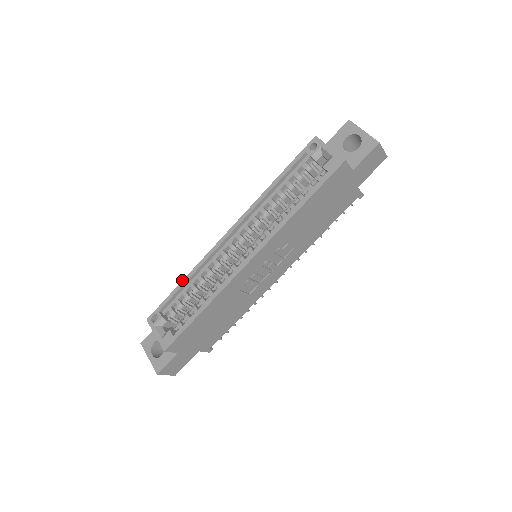
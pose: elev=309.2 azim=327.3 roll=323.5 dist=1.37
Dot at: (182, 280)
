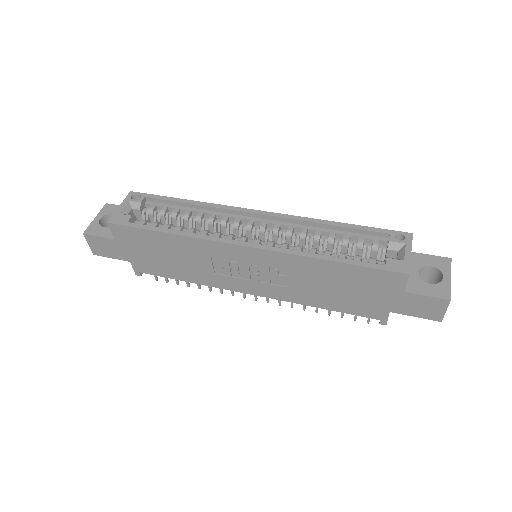
Dot at: occluded
